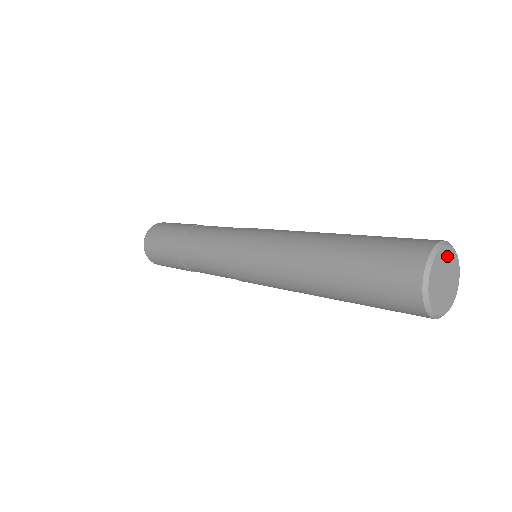
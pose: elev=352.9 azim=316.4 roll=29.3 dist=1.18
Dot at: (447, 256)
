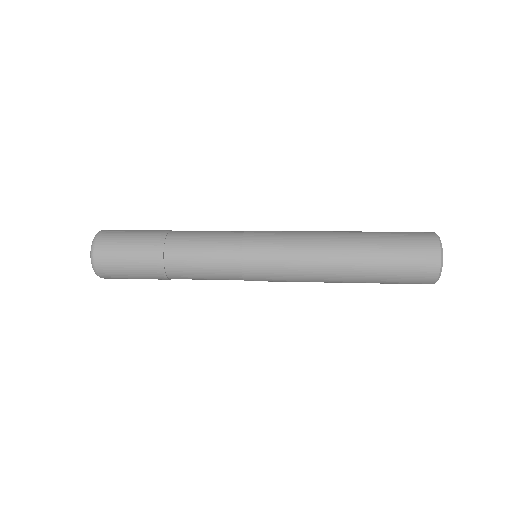
Dot at: occluded
